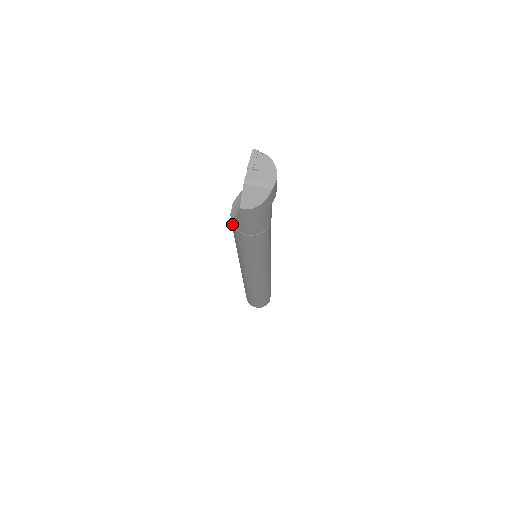
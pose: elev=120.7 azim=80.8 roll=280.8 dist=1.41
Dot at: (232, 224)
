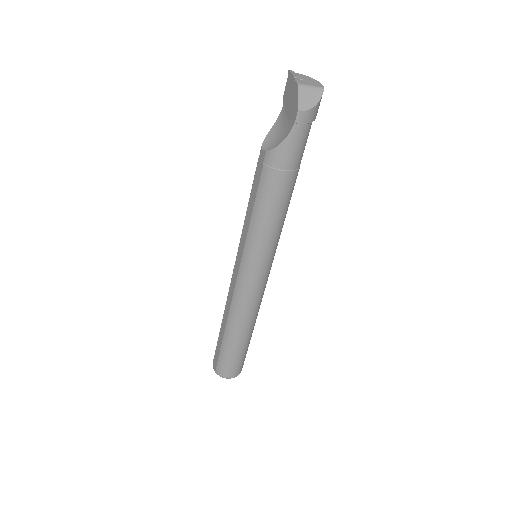
Dot at: (266, 165)
